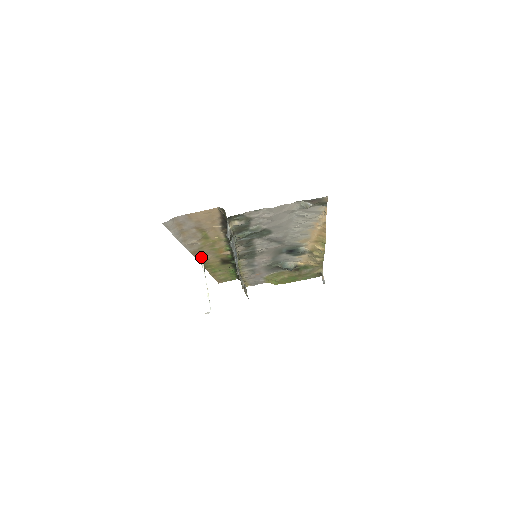
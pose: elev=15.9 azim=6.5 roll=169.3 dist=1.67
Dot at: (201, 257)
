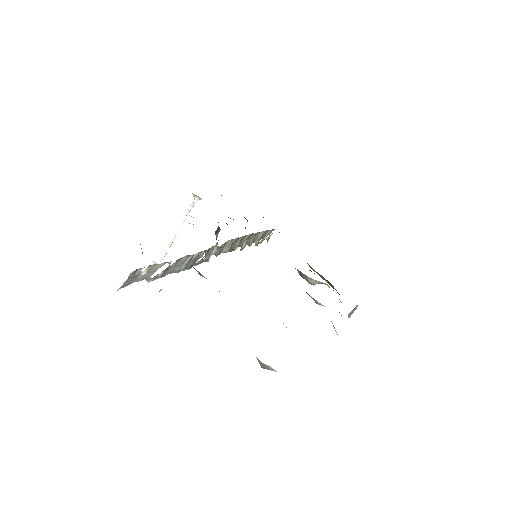
Dot at: occluded
